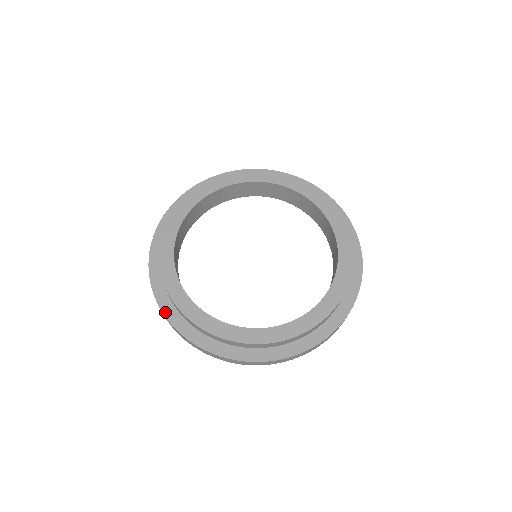
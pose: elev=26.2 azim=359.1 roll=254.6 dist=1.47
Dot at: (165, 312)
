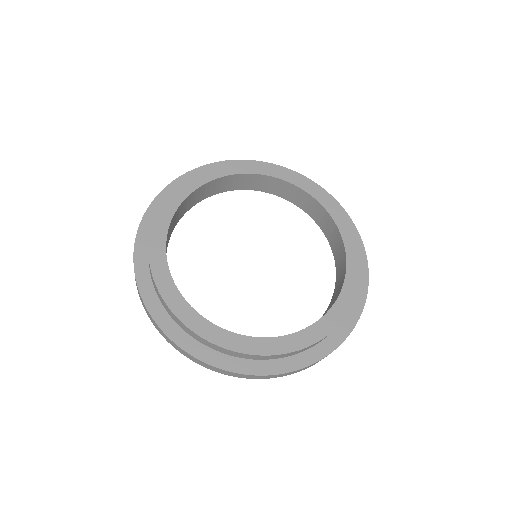
Dot at: (150, 308)
